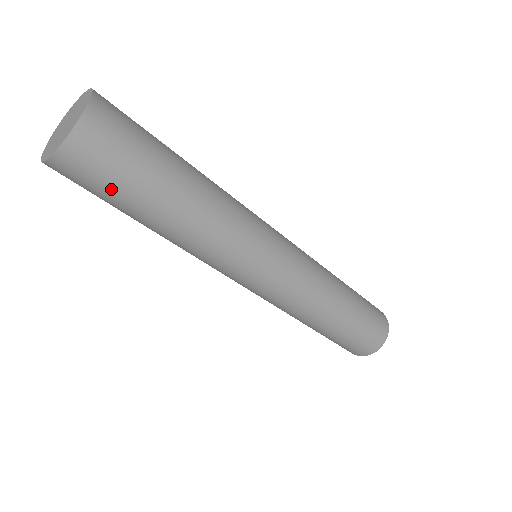
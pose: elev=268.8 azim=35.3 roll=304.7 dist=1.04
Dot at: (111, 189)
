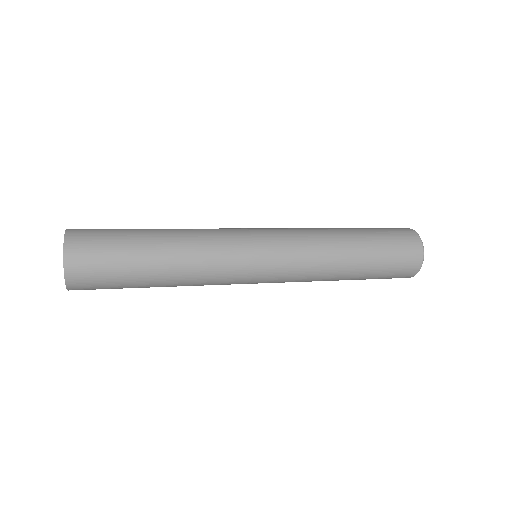
Dot at: occluded
